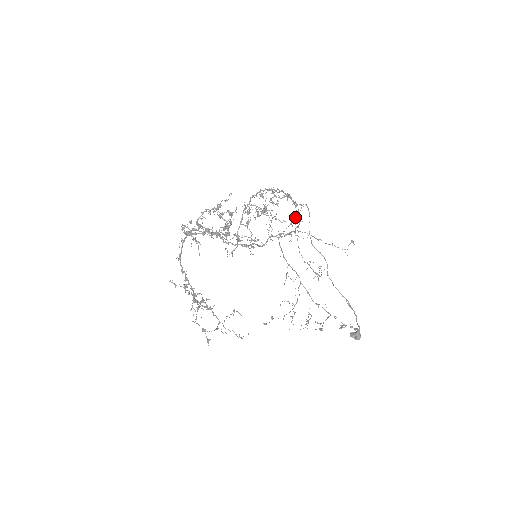
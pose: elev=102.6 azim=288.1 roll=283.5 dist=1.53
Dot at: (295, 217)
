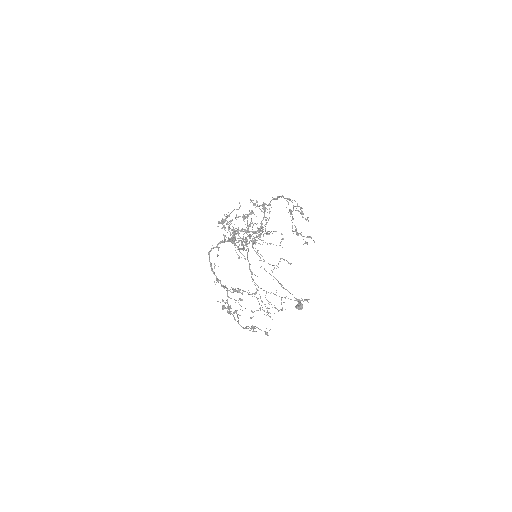
Dot at: occluded
